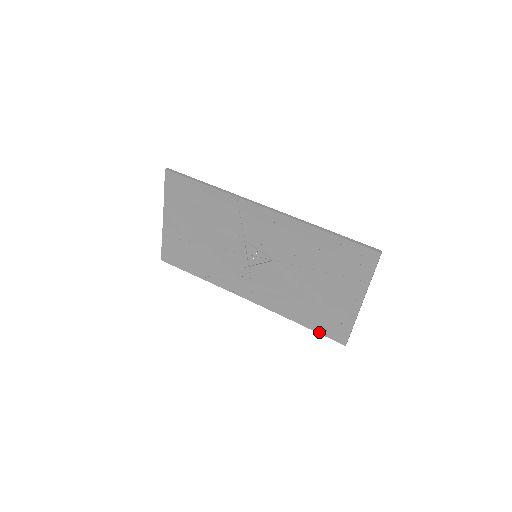
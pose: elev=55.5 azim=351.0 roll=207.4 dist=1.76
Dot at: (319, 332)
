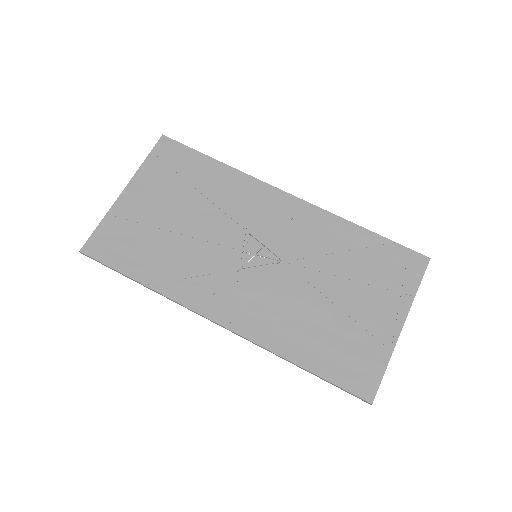
Dot at: (331, 380)
